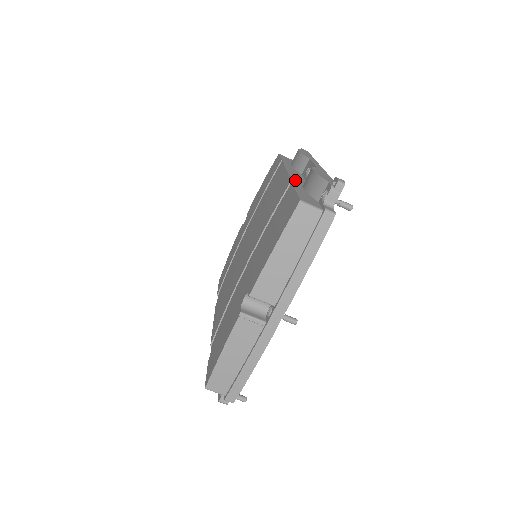
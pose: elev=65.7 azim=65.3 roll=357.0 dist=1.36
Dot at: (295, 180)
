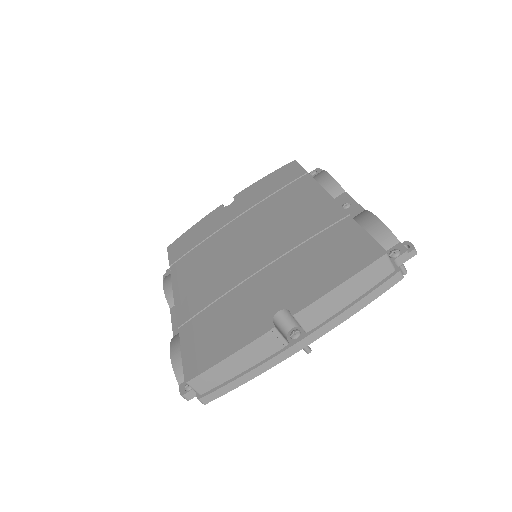
Dot at: occluded
